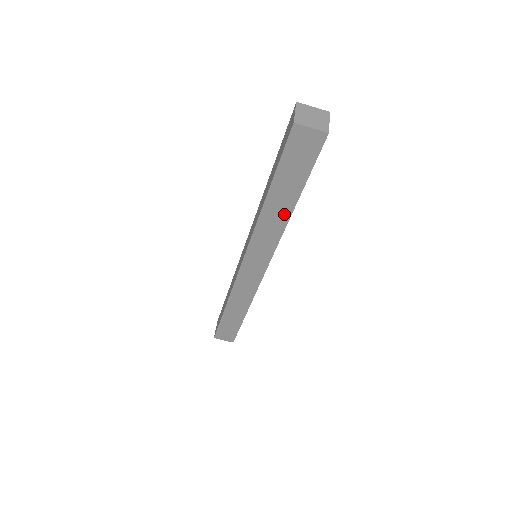
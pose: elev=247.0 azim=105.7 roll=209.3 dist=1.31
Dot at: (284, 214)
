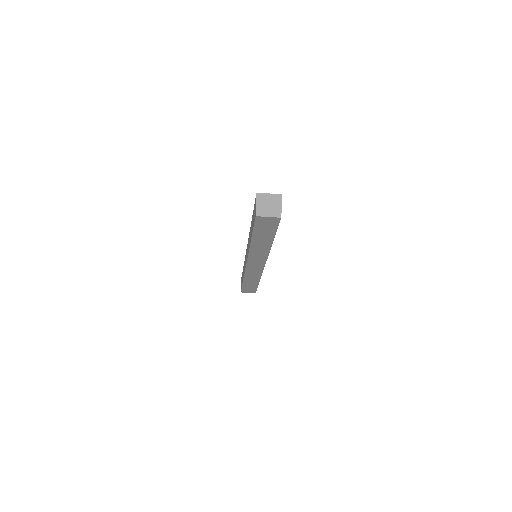
Dot at: (266, 246)
